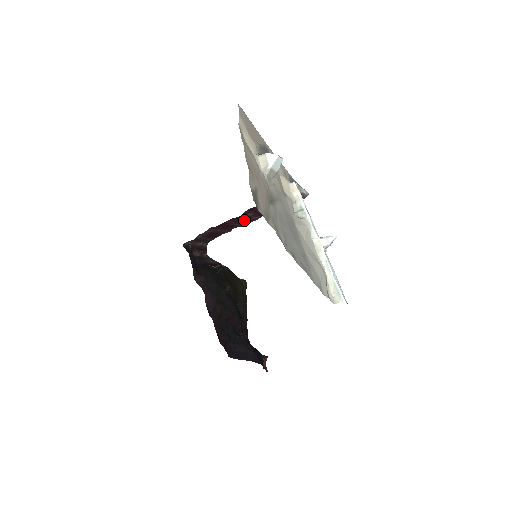
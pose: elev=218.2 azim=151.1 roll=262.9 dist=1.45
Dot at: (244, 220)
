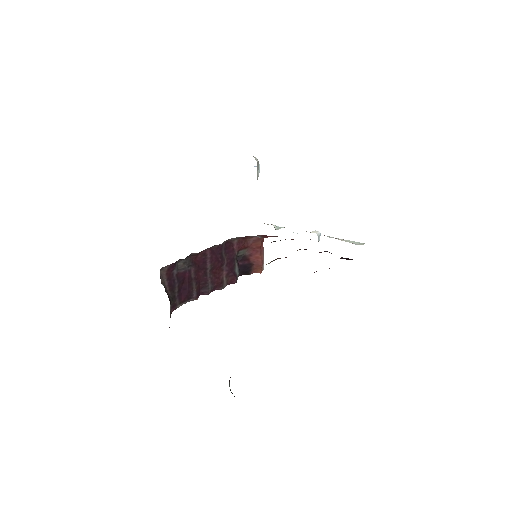
Dot at: (216, 273)
